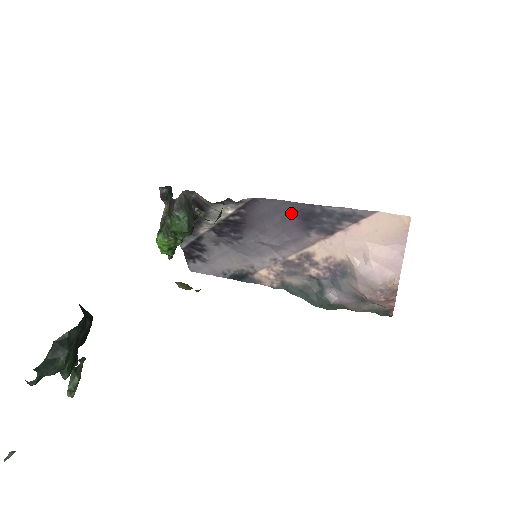
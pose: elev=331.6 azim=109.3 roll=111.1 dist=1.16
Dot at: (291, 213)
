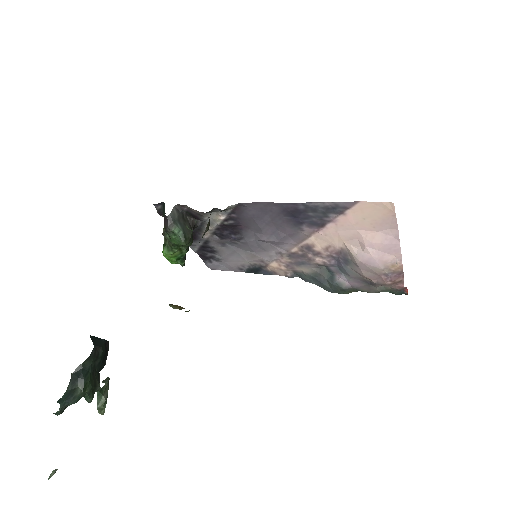
Dot at: (278, 212)
